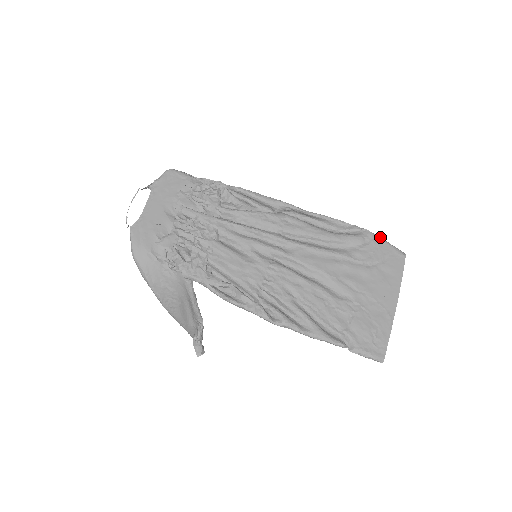
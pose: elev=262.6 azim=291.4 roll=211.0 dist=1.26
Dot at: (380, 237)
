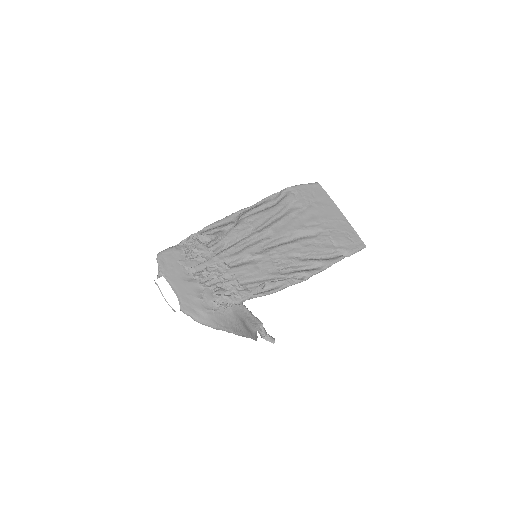
Dot at: (298, 185)
